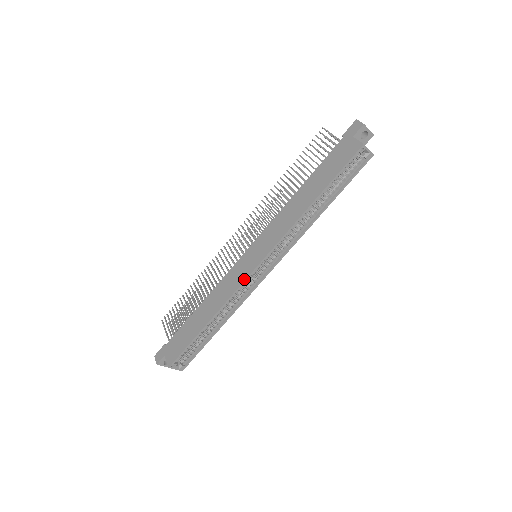
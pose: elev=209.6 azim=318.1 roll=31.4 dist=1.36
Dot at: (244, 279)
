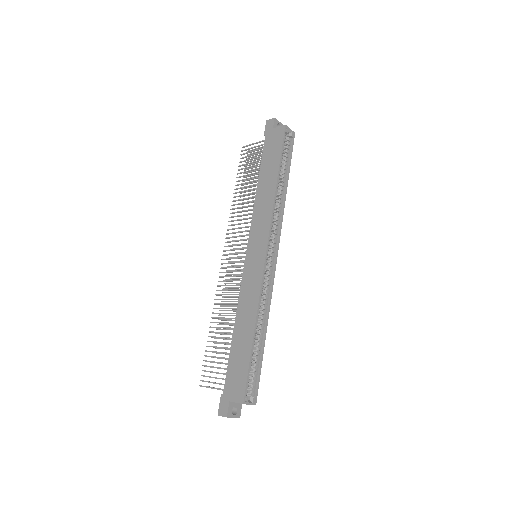
Dot at: (262, 271)
